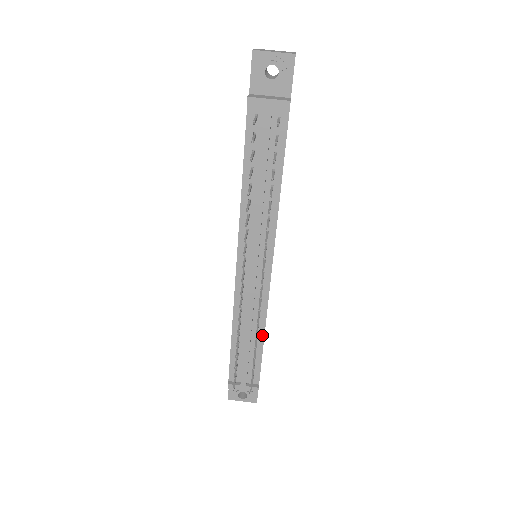
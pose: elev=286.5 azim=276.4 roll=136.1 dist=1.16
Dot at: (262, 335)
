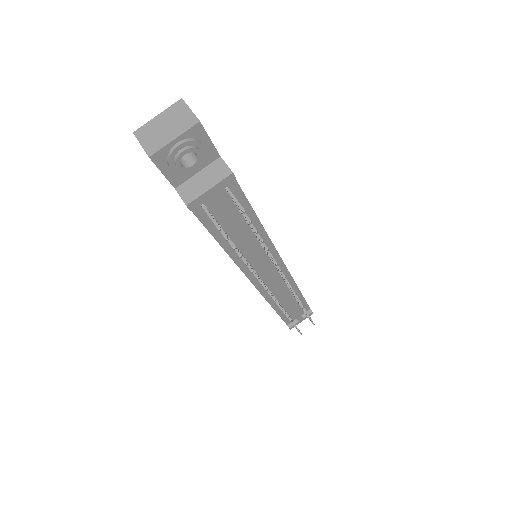
Dot at: (298, 292)
